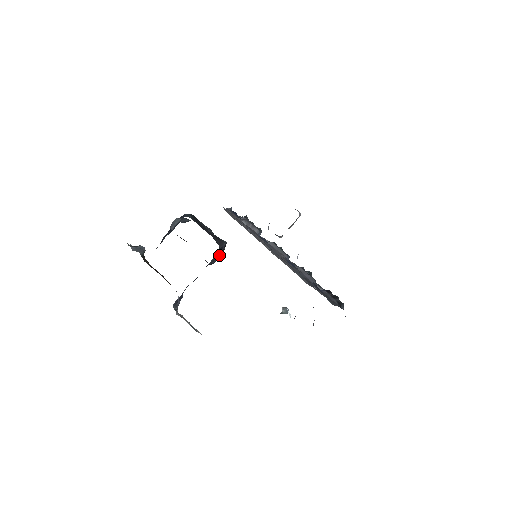
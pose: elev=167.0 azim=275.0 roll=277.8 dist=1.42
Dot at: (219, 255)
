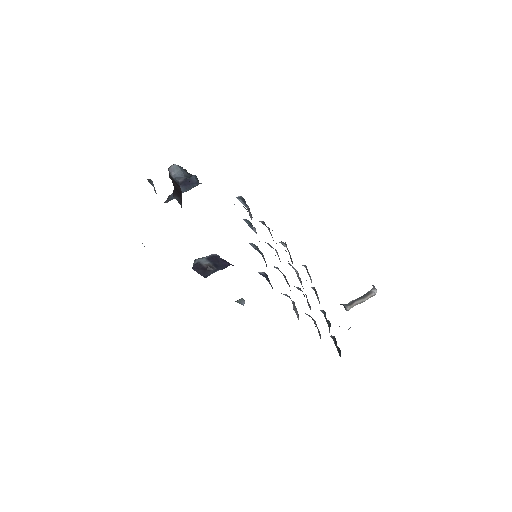
Dot at: occluded
